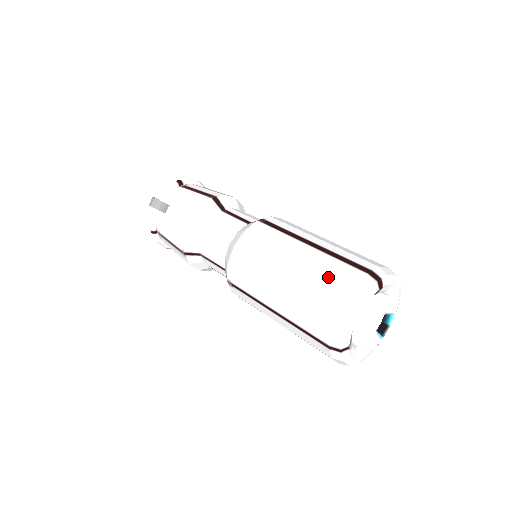
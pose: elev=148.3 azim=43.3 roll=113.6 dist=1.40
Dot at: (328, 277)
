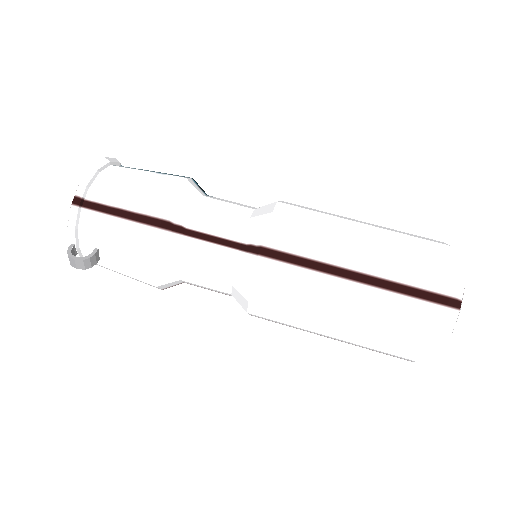
Dot at: (401, 325)
